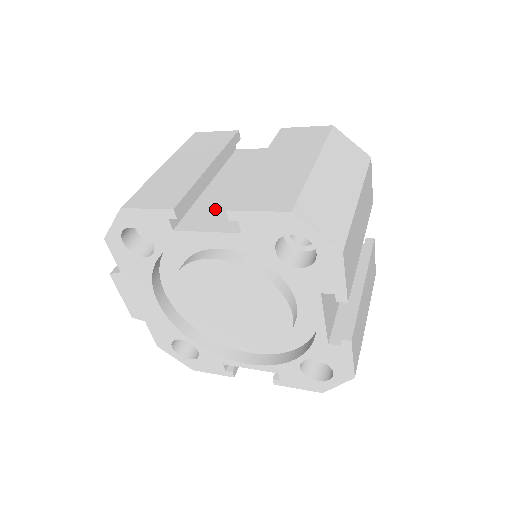
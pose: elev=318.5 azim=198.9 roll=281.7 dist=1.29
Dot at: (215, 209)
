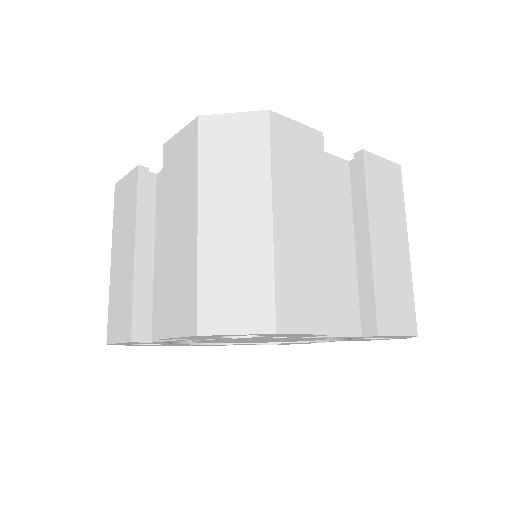
Dot at: occluded
